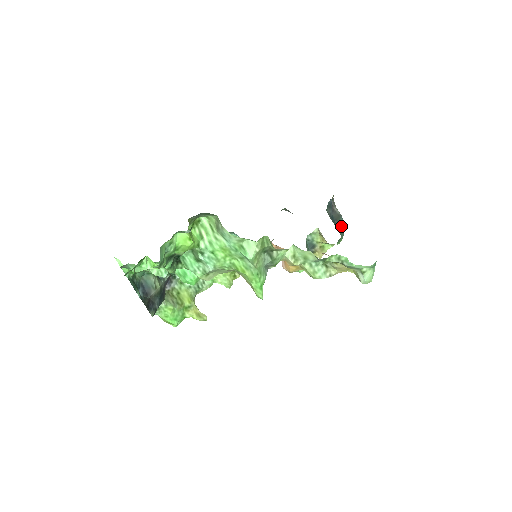
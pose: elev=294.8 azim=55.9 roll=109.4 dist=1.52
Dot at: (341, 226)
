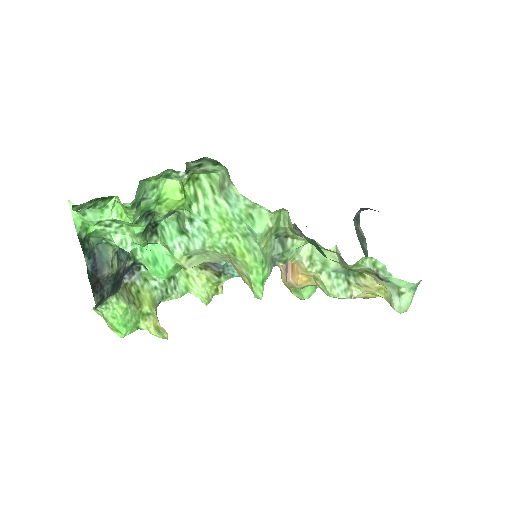
Dot at: (365, 250)
